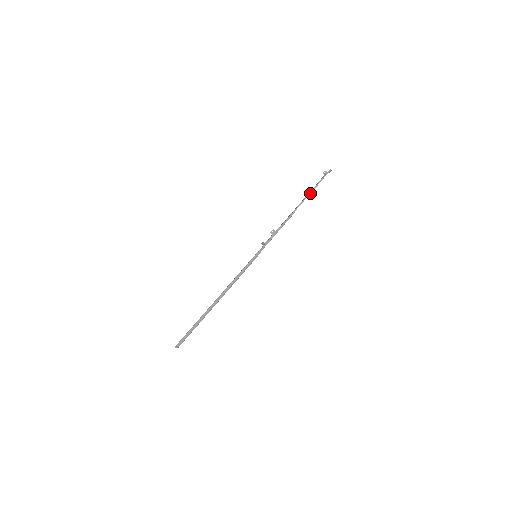
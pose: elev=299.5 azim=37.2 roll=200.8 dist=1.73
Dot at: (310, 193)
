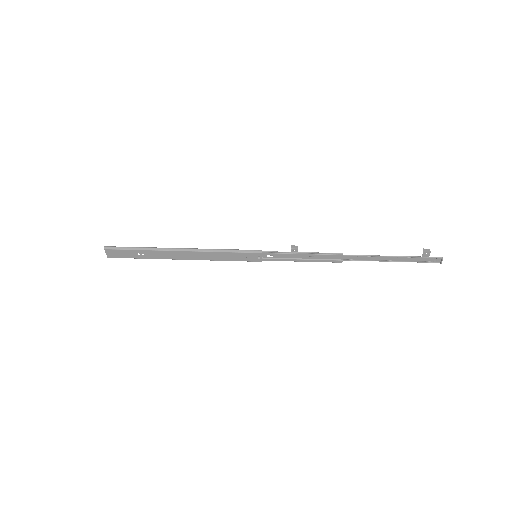
Dot at: (385, 256)
